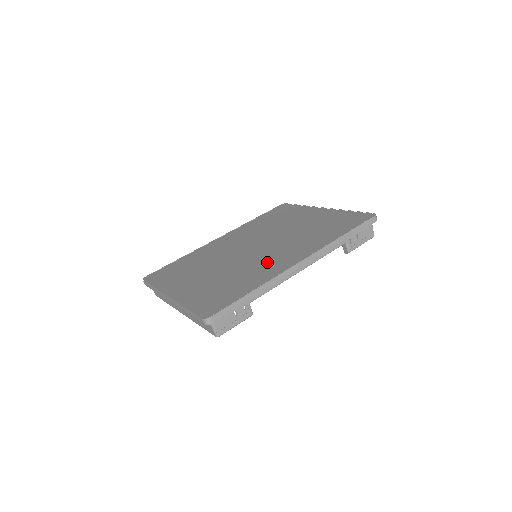
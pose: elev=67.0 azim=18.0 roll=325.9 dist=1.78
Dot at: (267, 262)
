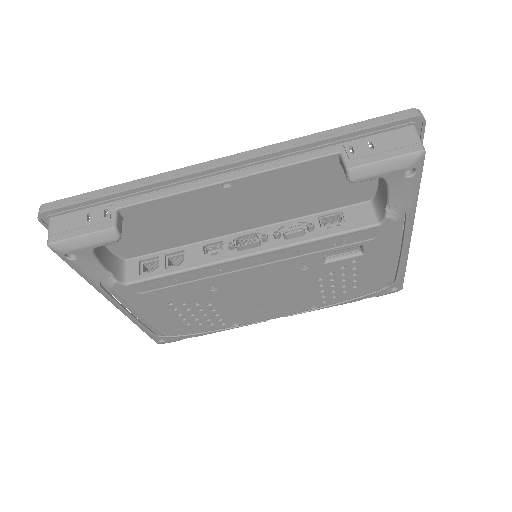
Dot at: occluded
